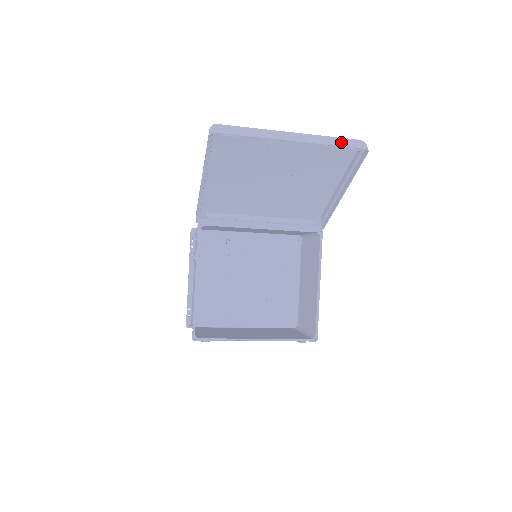
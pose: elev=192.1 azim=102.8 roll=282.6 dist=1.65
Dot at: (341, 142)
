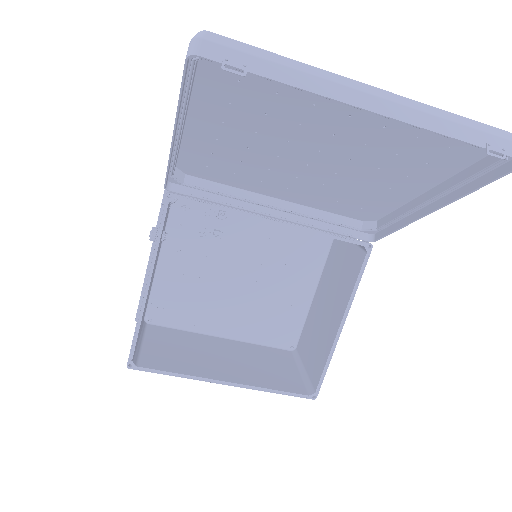
Dot at: (475, 133)
